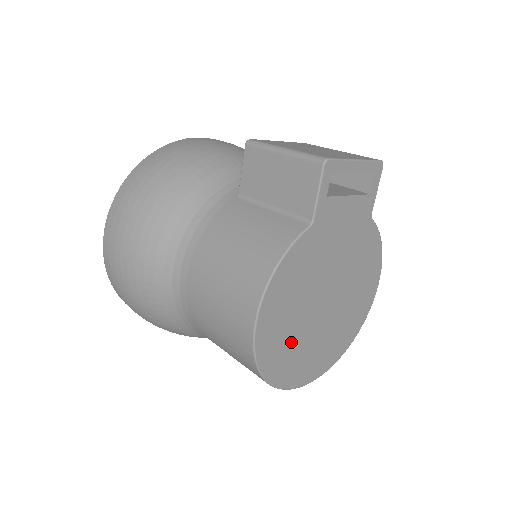
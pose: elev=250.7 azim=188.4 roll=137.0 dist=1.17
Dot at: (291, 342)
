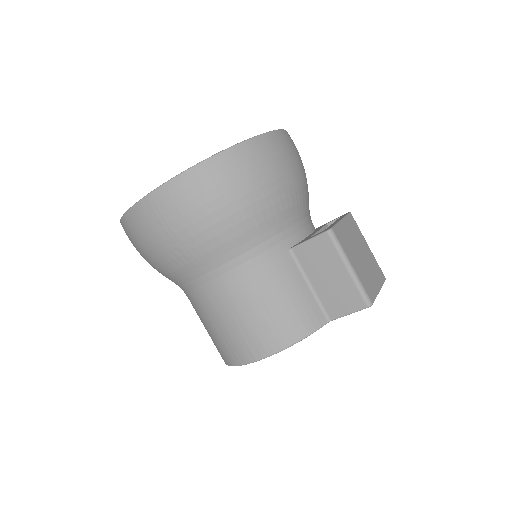
Dot at: occluded
